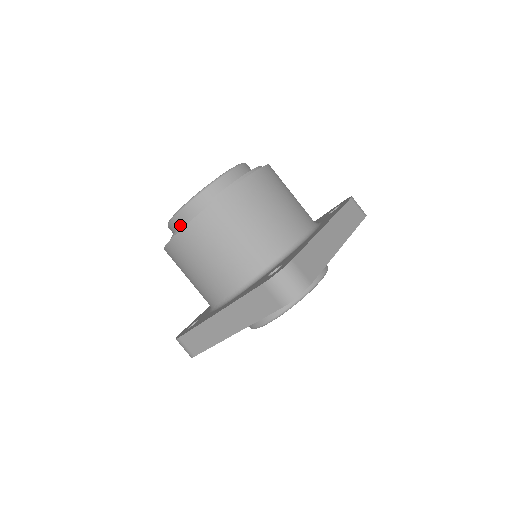
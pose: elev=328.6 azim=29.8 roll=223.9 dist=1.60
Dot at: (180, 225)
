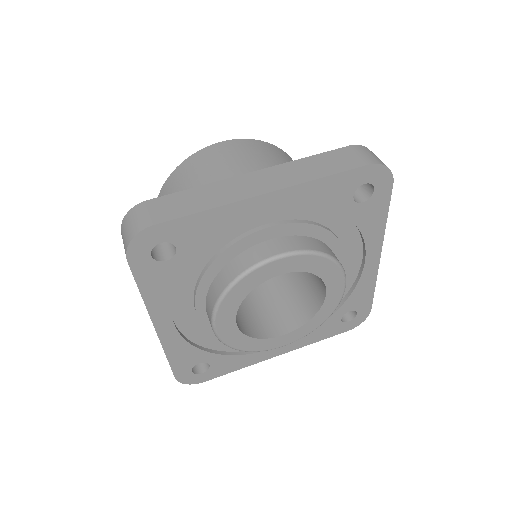
Dot at: occluded
